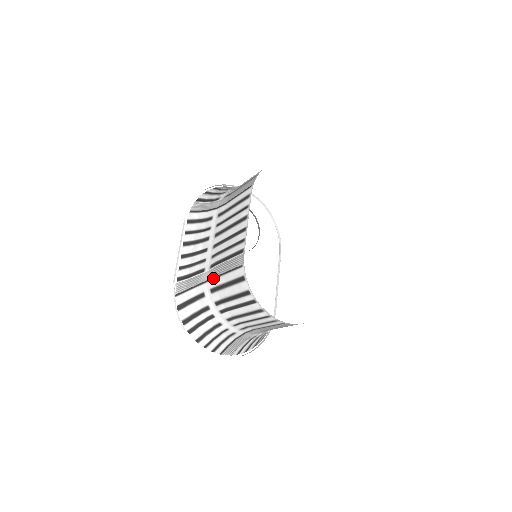
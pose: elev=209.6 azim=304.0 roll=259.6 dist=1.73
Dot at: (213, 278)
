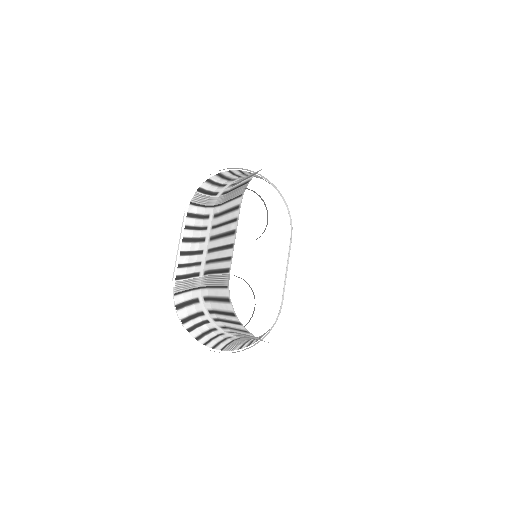
Dot at: (205, 287)
